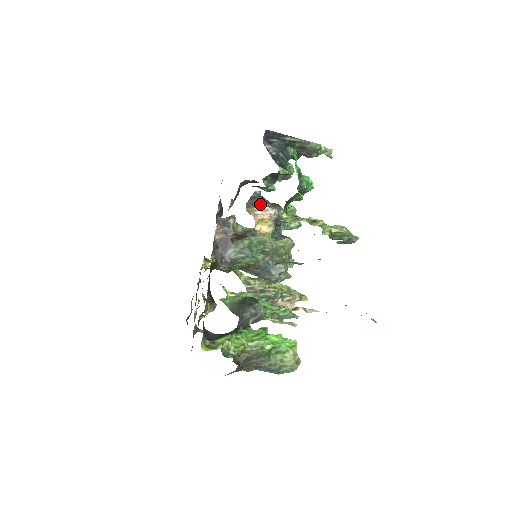
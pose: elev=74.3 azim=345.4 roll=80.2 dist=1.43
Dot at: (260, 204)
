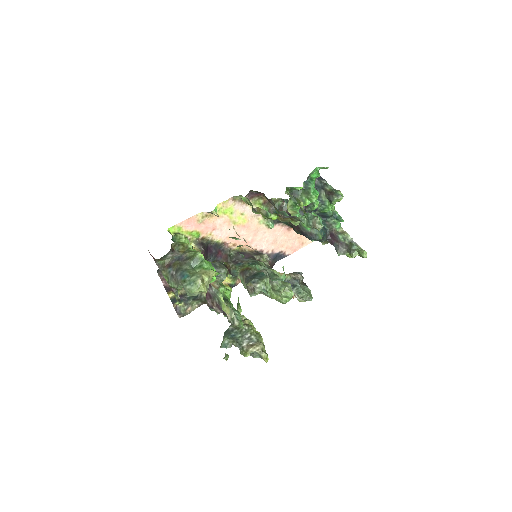
Dot at: (294, 273)
